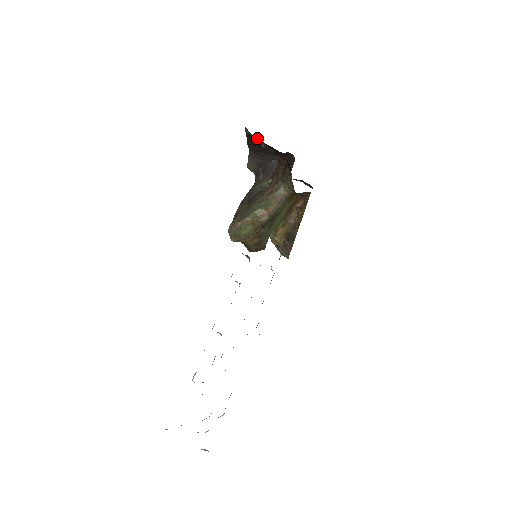
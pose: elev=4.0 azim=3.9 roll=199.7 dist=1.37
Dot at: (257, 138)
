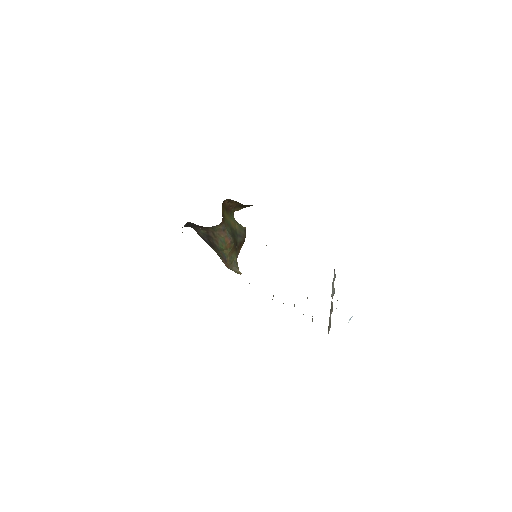
Dot at: occluded
